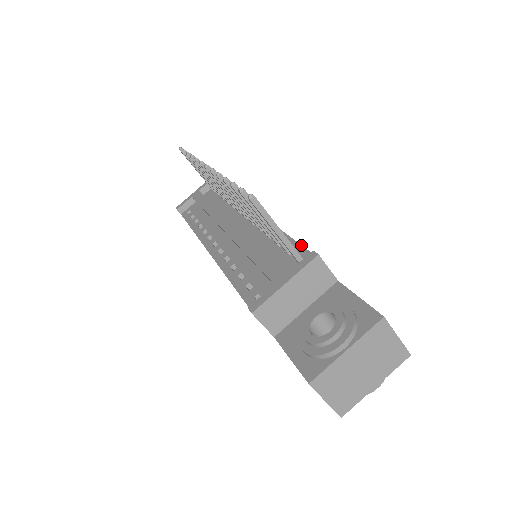
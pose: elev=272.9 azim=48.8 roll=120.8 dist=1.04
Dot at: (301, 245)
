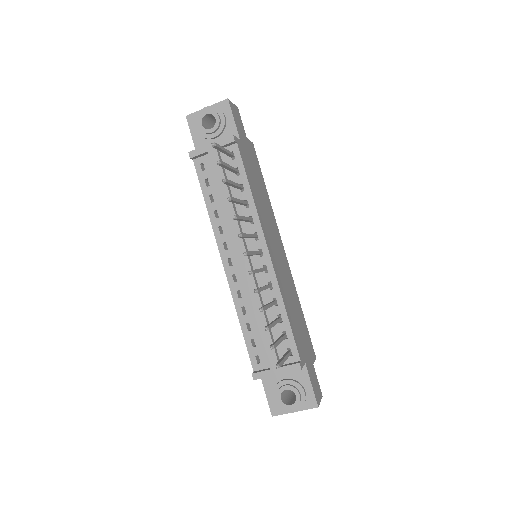
Dot at: (294, 337)
